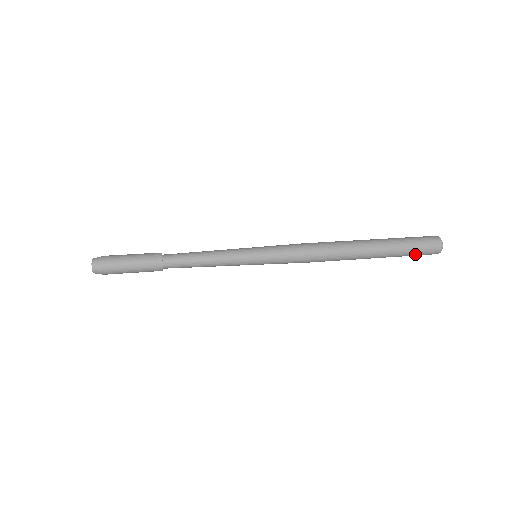
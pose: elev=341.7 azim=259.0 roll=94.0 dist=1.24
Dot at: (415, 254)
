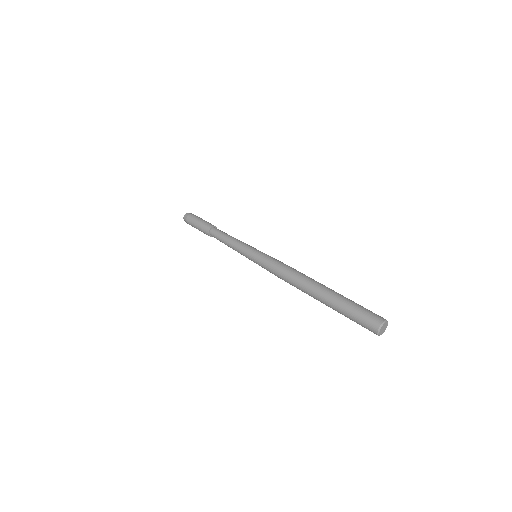
Dot at: occluded
